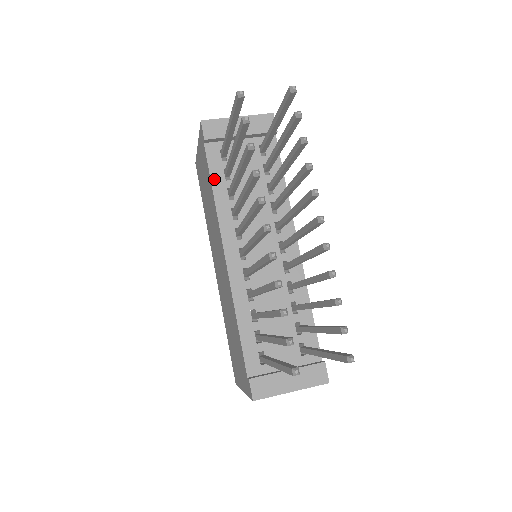
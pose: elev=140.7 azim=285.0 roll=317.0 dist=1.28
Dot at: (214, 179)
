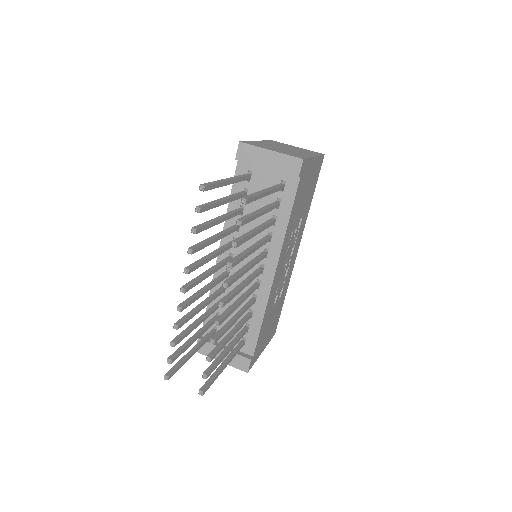
Dot at: (234, 192)
